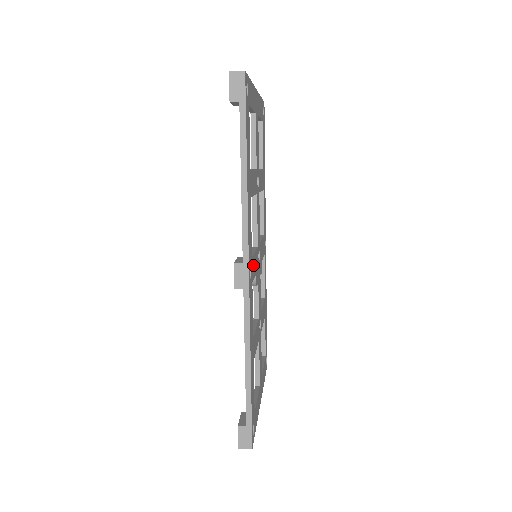
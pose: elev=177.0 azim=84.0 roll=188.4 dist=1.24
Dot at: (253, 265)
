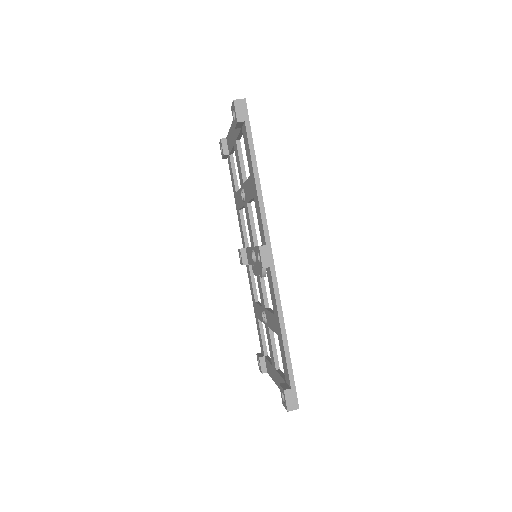
Dot at: occluded
